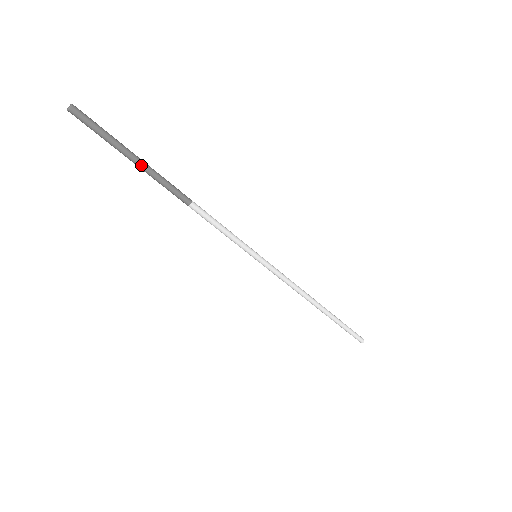
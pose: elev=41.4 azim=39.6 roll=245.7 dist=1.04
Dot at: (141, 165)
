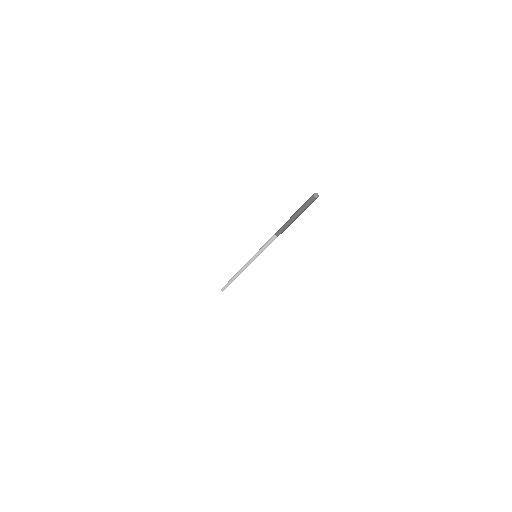
Dot at: (294, 220)
